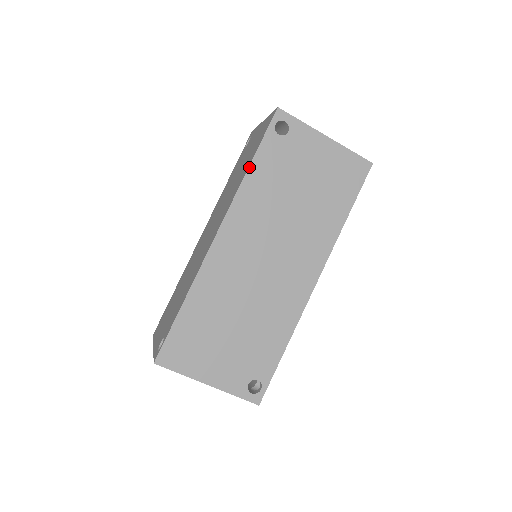
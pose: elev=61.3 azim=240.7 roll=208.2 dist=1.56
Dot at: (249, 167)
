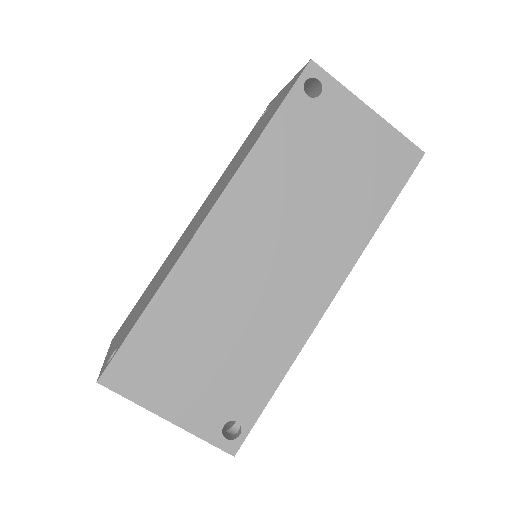
Dot at: (262, 133)
